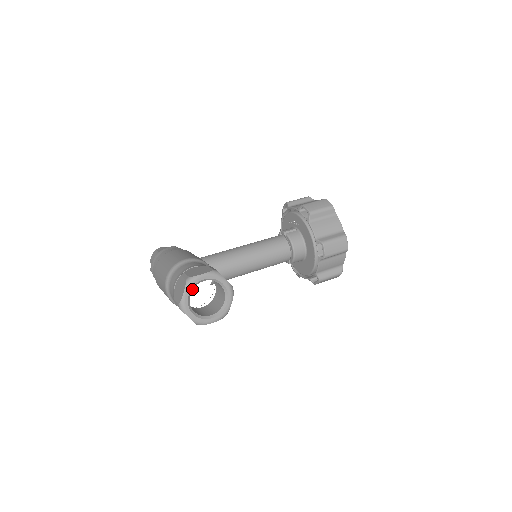
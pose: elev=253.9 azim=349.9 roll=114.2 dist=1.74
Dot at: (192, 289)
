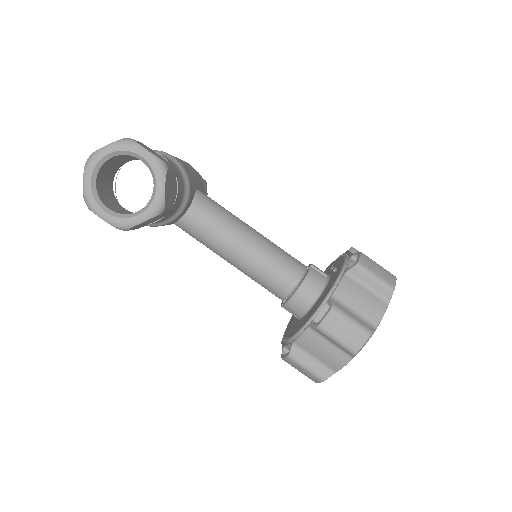
Dot at: (120, 154)
